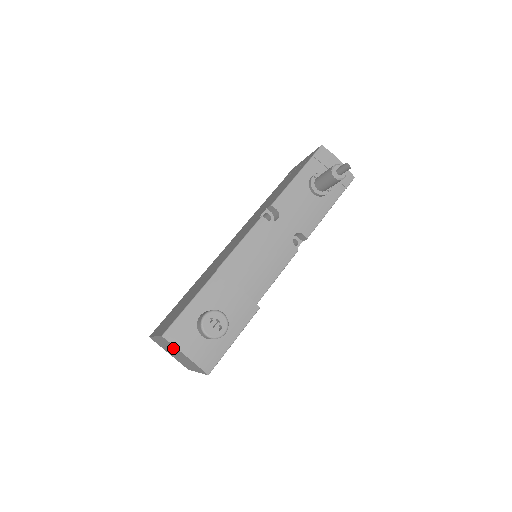
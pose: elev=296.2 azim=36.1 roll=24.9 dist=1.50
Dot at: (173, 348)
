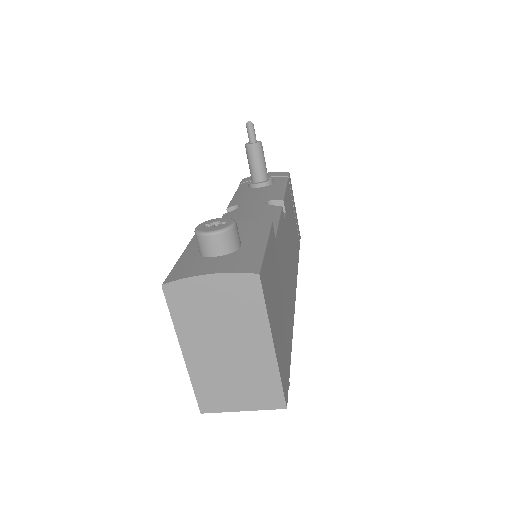
Dot at: (198, 308)
